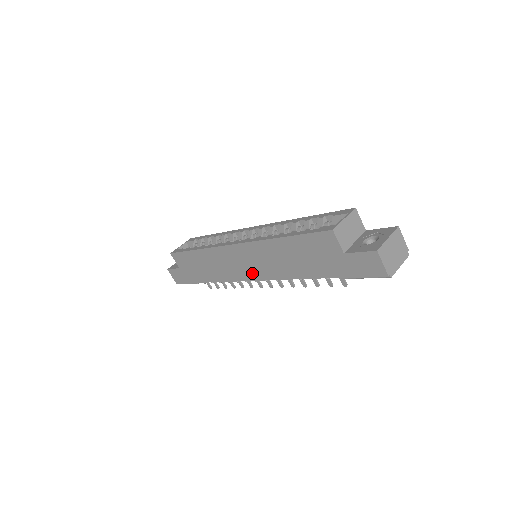
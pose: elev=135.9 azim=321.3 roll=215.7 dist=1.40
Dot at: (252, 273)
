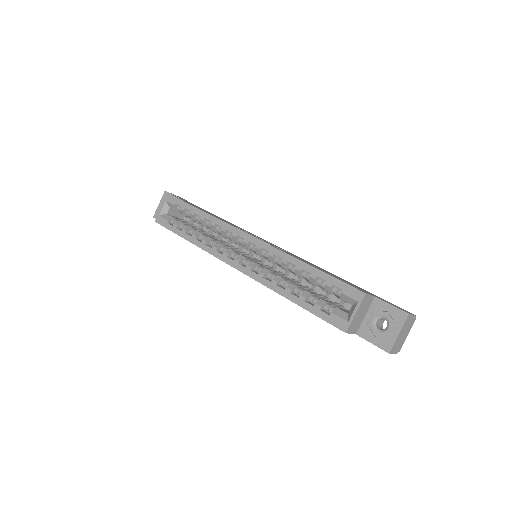
Dot at: occluded
